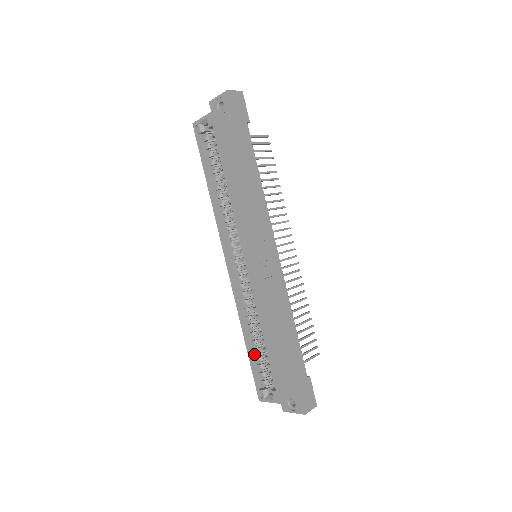
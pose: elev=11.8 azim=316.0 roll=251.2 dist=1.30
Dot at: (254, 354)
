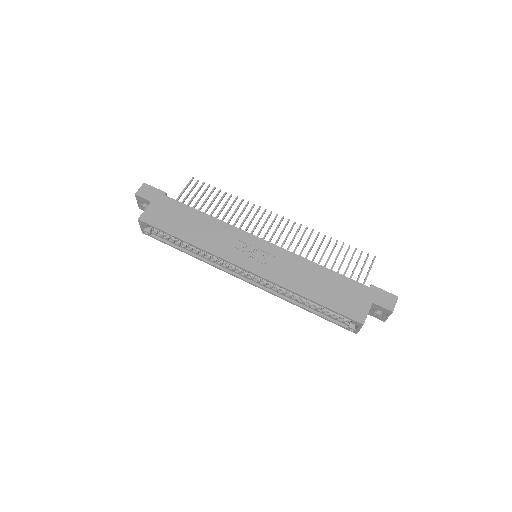
Dot at: (319, 312)
